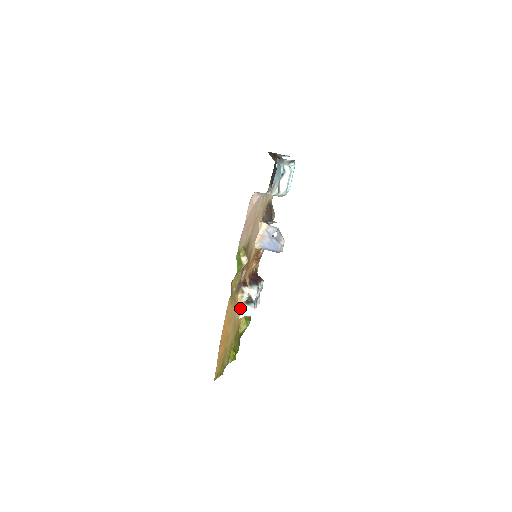
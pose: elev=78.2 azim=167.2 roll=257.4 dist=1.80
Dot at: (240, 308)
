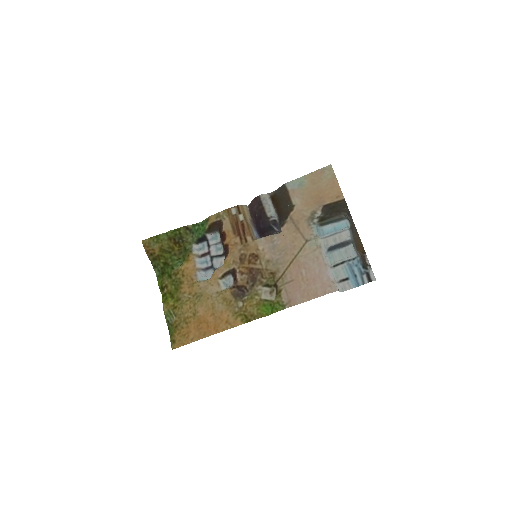
Dot at: (209, 282)
